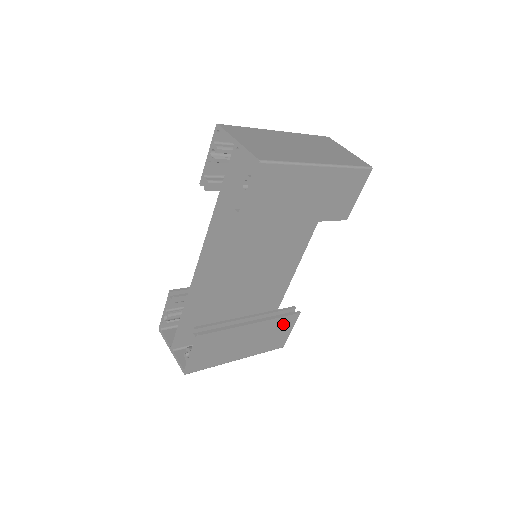
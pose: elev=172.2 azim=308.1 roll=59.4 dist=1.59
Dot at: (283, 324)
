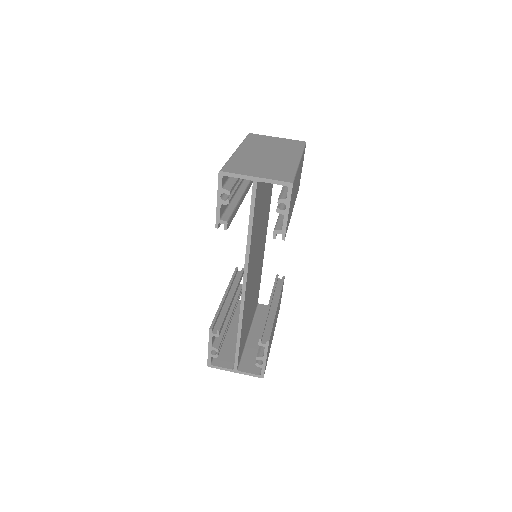
Dot at: occluded
